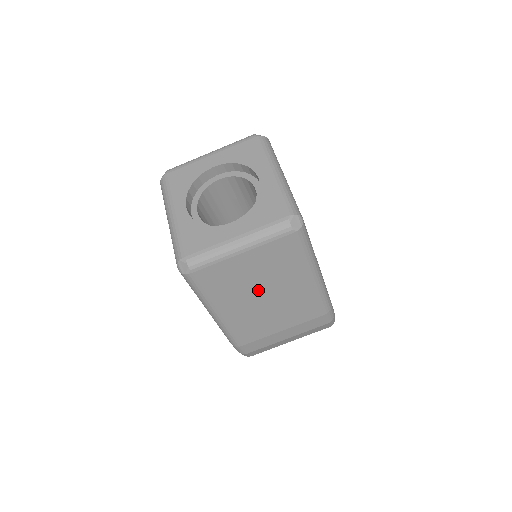
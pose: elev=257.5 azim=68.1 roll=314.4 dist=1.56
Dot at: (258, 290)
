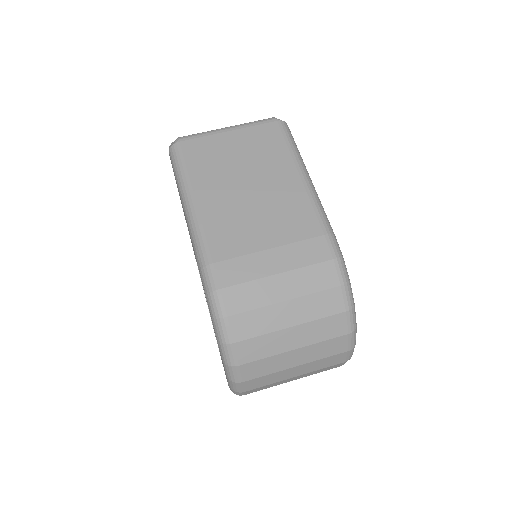
Dot at: (241, 176)
